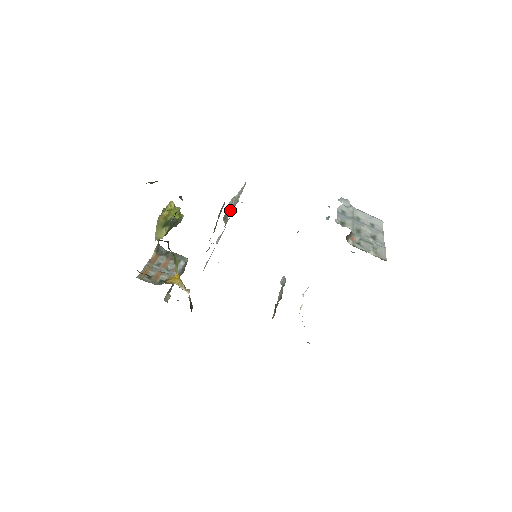
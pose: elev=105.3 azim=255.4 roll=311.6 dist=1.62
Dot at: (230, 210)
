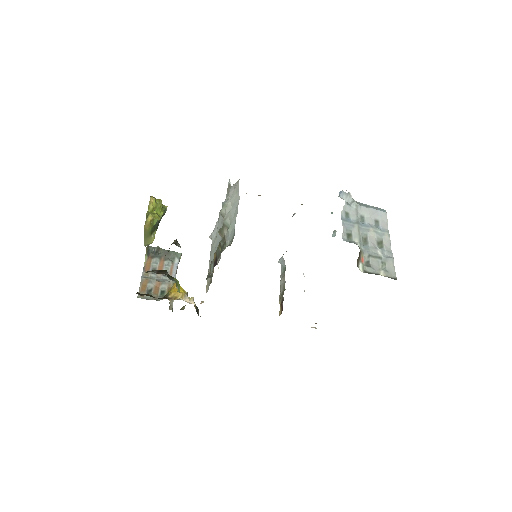
Dot at: (228, 235)
